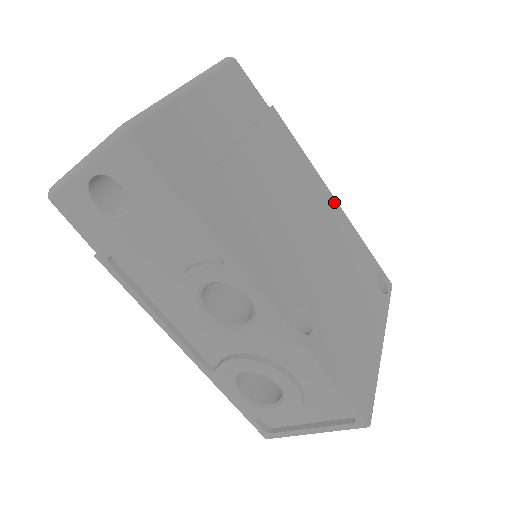
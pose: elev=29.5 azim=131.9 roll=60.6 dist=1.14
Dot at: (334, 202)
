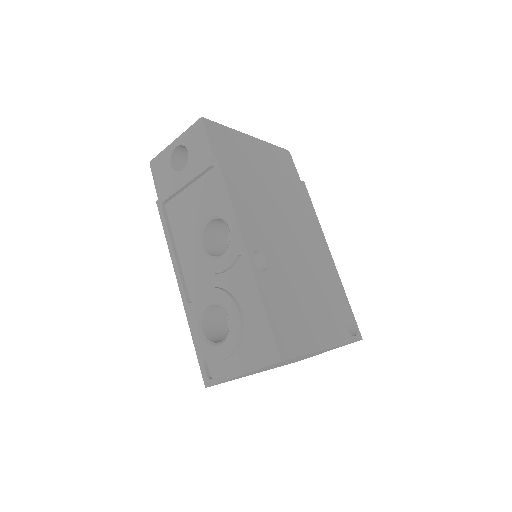
Dot at: (329, 253)
